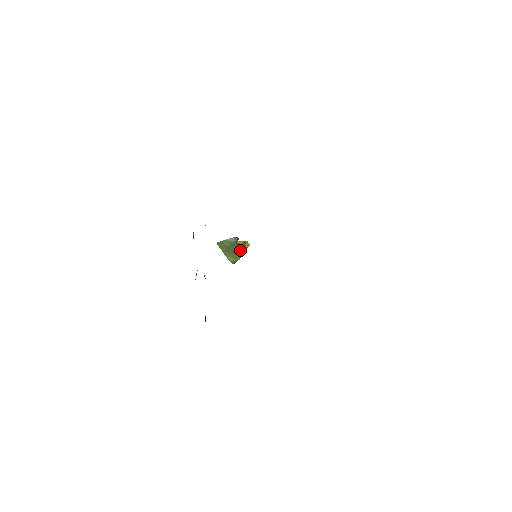
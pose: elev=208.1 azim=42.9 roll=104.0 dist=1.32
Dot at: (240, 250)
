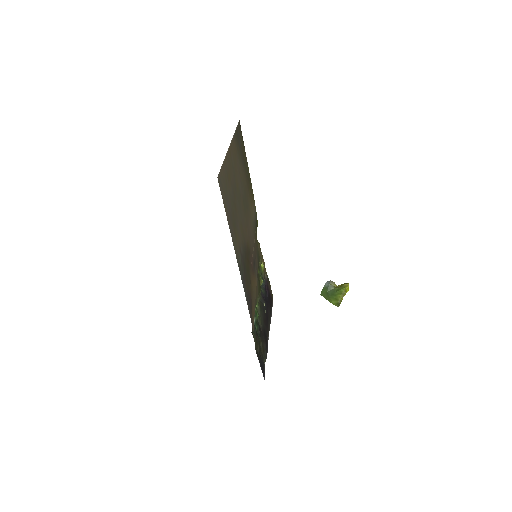
Dot at: (338, 291)
